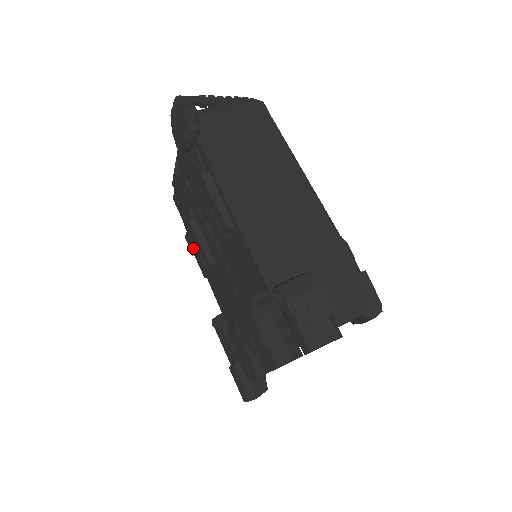
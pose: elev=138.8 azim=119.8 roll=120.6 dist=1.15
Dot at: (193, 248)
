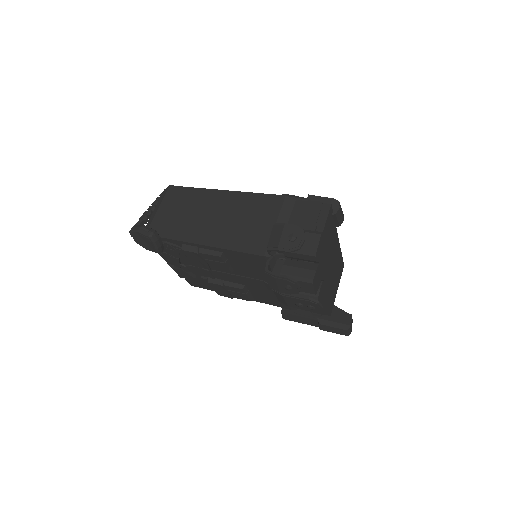
Dot at: (227, 294)
